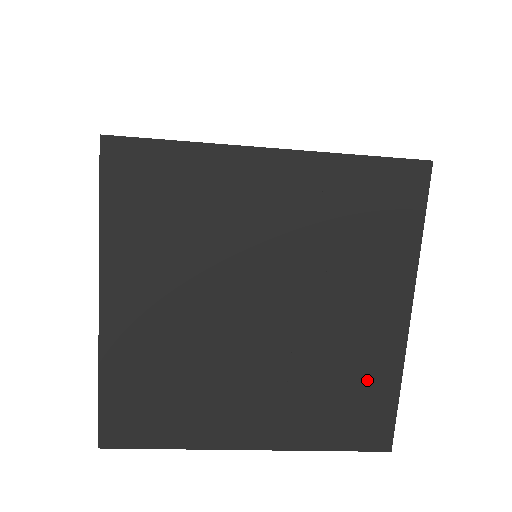
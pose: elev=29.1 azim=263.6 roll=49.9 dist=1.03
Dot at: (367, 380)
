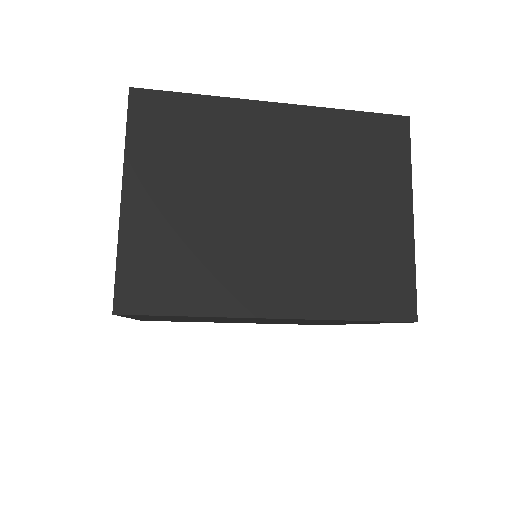
Dot at: occluded
